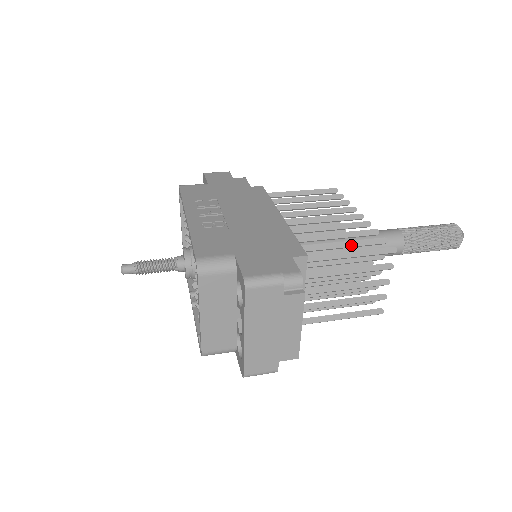
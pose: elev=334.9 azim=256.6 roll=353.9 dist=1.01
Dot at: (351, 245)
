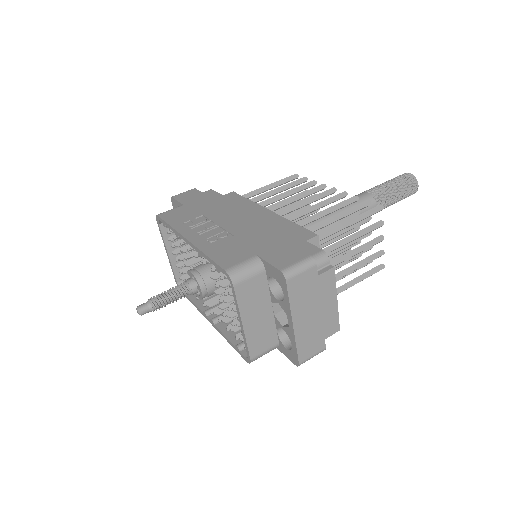
Dot at: (343, 216)
